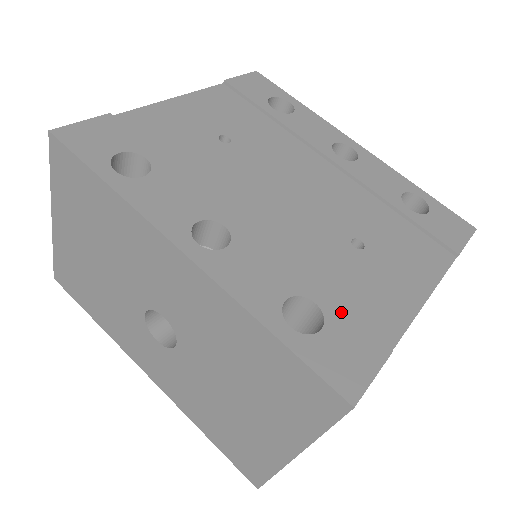
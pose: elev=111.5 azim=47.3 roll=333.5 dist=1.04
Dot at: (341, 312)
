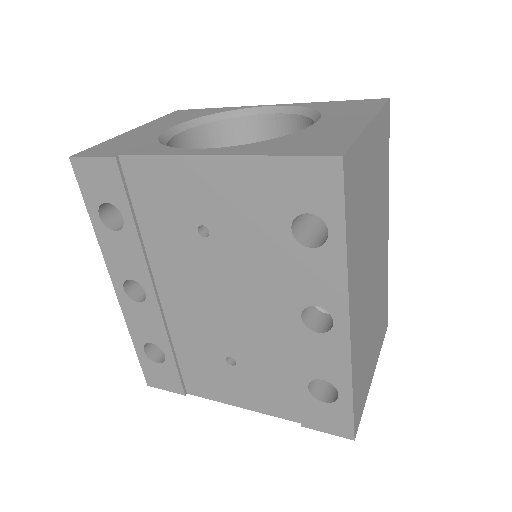
Dot at: (175, 368)
